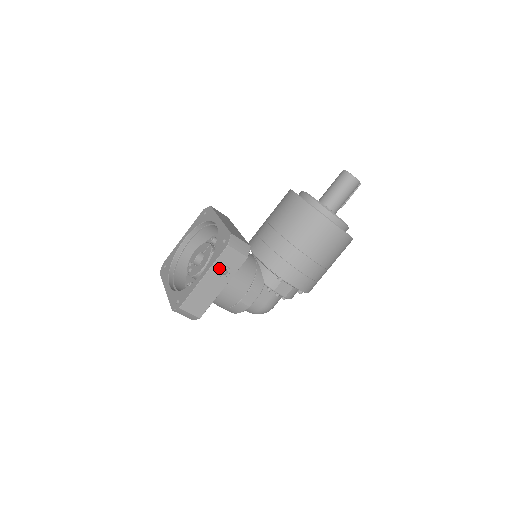
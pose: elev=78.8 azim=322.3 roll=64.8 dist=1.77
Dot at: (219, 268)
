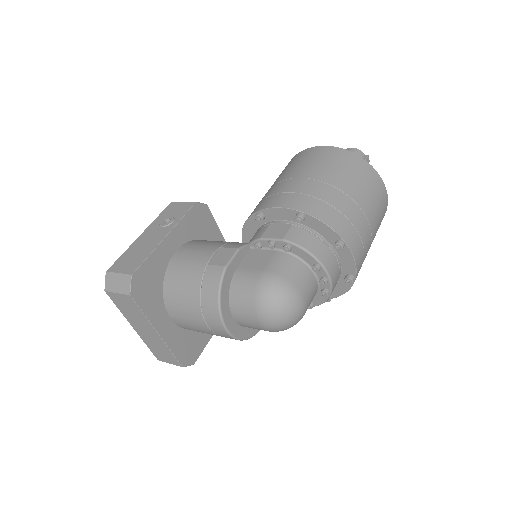
Dot at: (161, 222)
